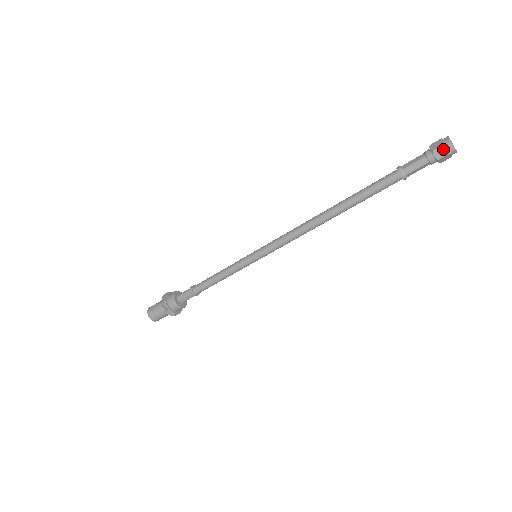
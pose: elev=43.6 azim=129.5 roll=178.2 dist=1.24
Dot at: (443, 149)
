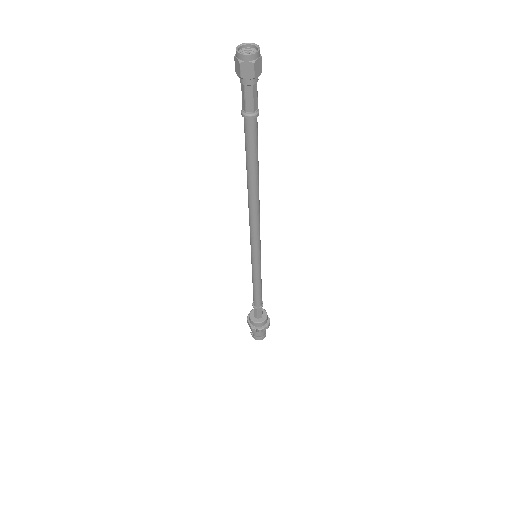
Dot at: (245, 67)
